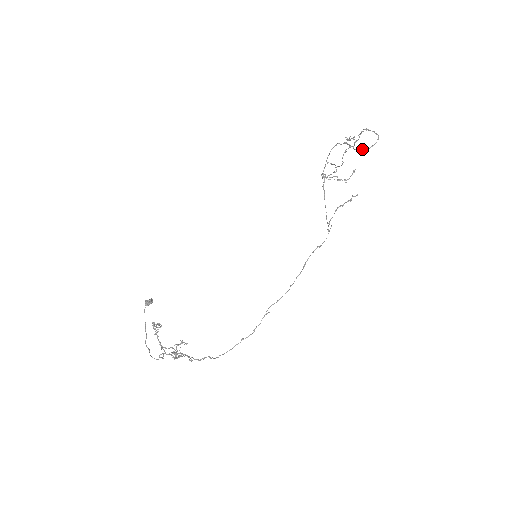
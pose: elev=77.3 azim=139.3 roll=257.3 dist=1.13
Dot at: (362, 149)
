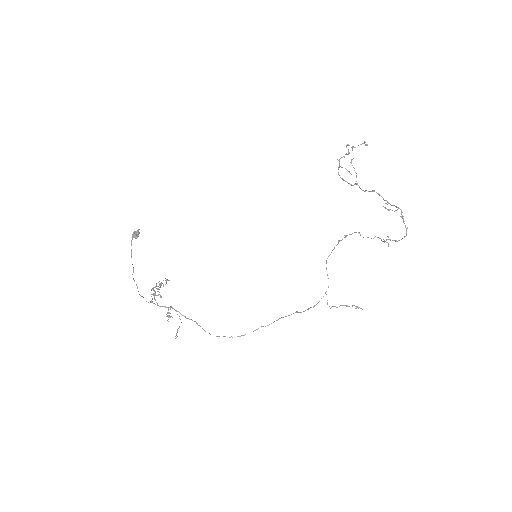
Dot at: (388, 239)
